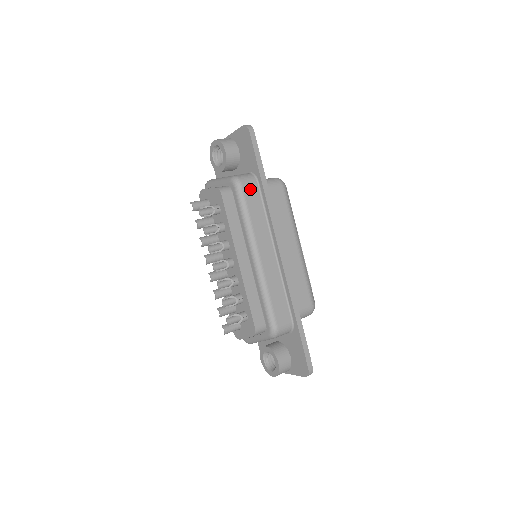
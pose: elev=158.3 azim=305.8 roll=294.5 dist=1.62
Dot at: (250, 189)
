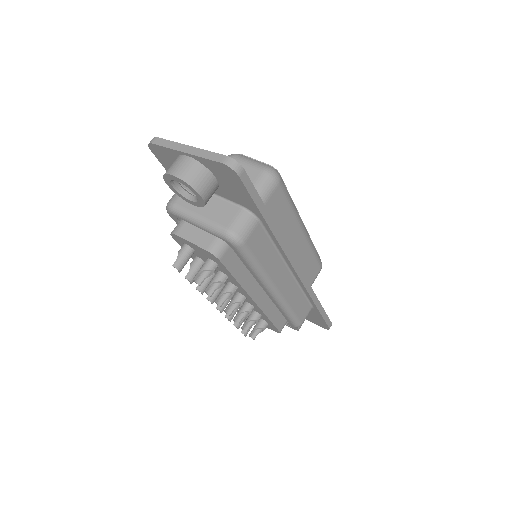
Dot at: (254, 238)
